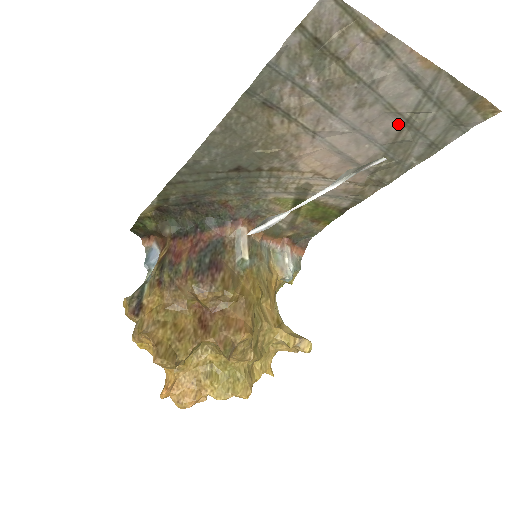
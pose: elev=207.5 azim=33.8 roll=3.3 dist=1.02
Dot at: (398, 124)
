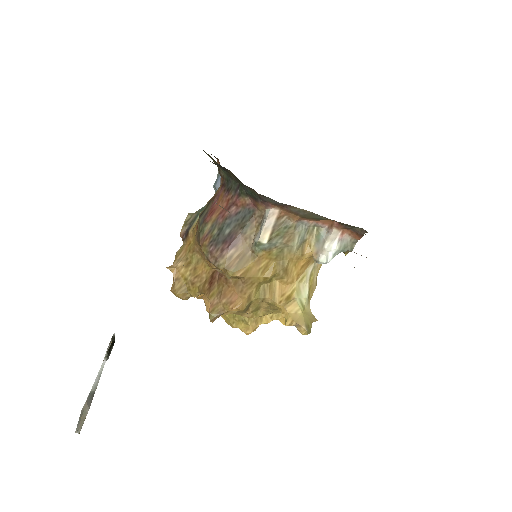
Dot at: occluded
